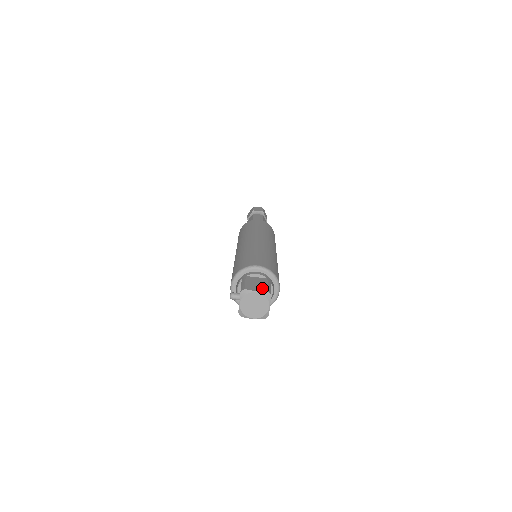
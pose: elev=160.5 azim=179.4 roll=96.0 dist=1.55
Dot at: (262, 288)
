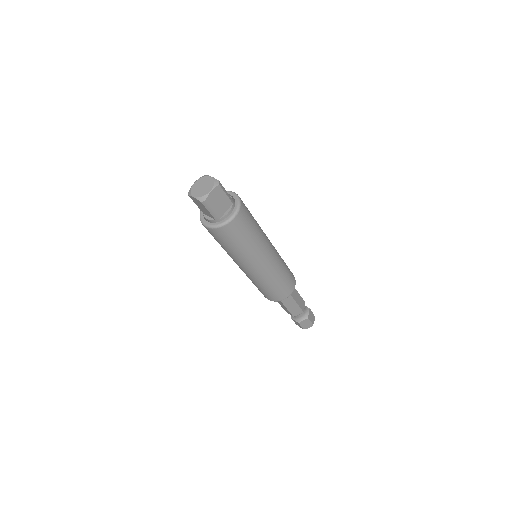
Dot at: occluded
